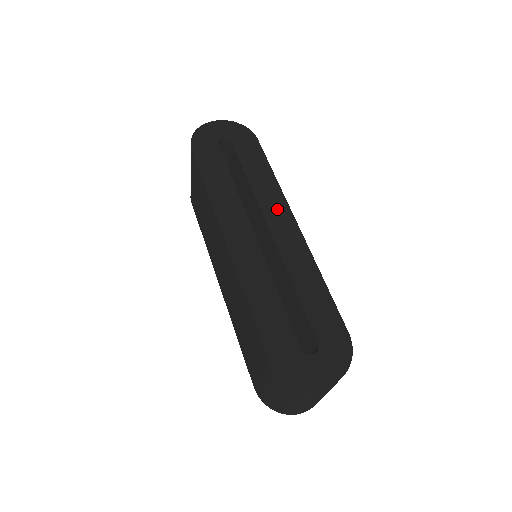
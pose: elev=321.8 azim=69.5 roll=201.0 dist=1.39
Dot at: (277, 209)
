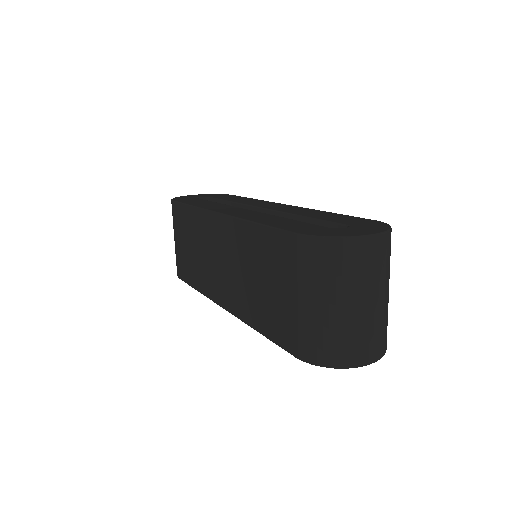
Dot at: (264, 204)
